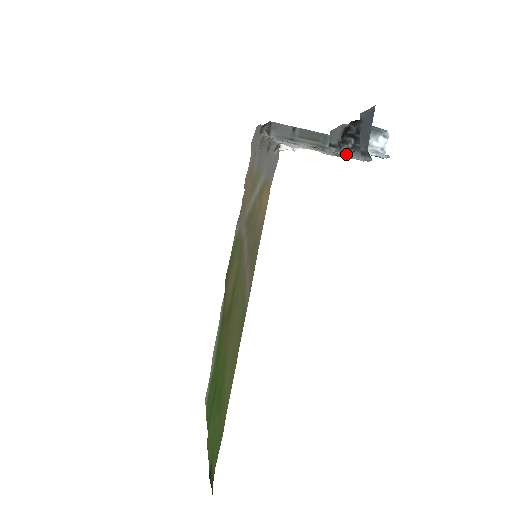
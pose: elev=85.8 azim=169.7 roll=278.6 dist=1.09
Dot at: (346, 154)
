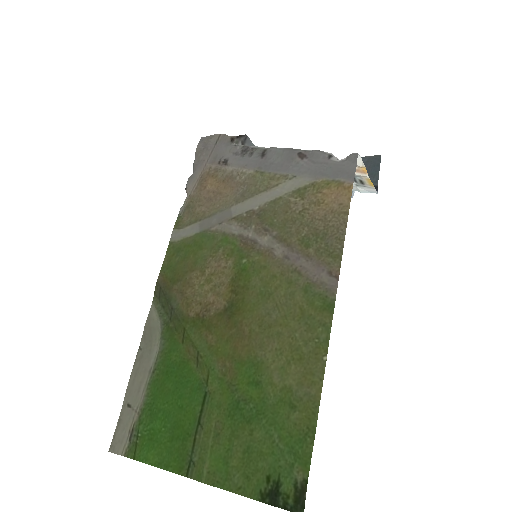
Dot at: occluded
